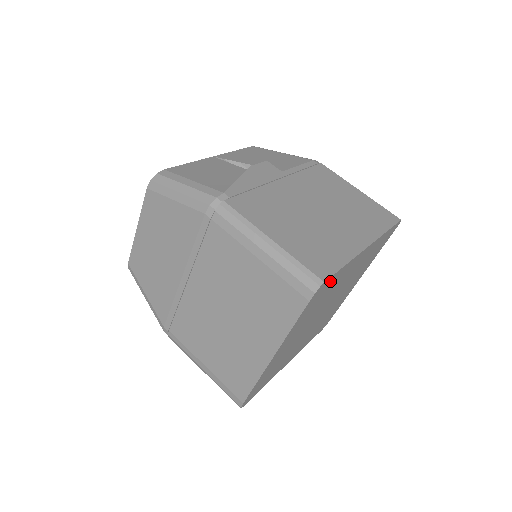
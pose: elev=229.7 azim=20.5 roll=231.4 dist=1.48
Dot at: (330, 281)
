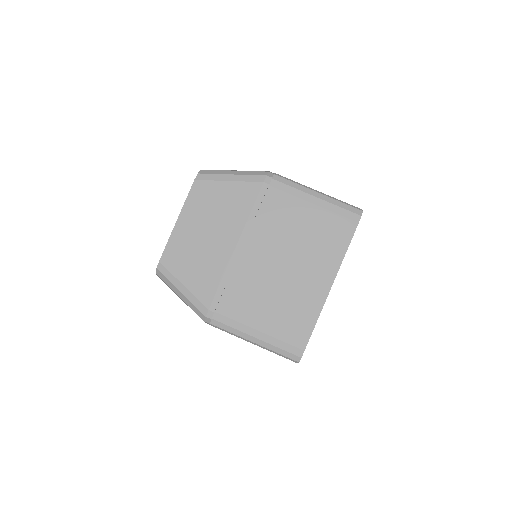
Dot at: occluded
